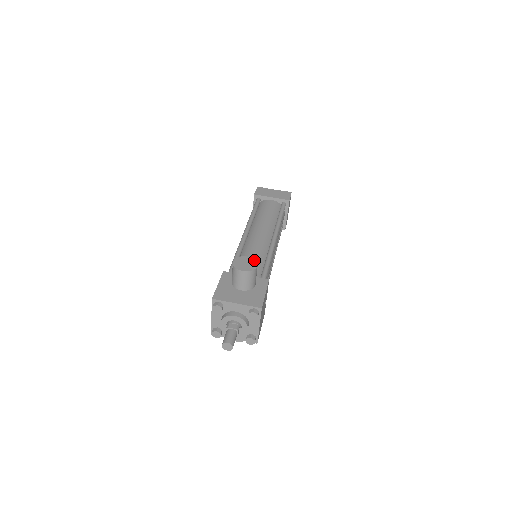
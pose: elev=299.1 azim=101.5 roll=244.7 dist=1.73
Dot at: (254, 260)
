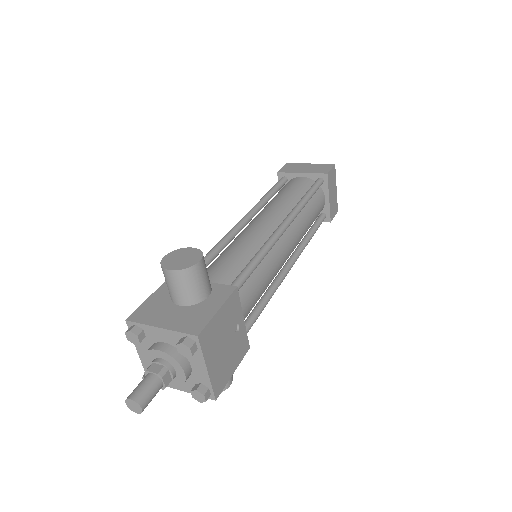
Dot at: (200, 252)
